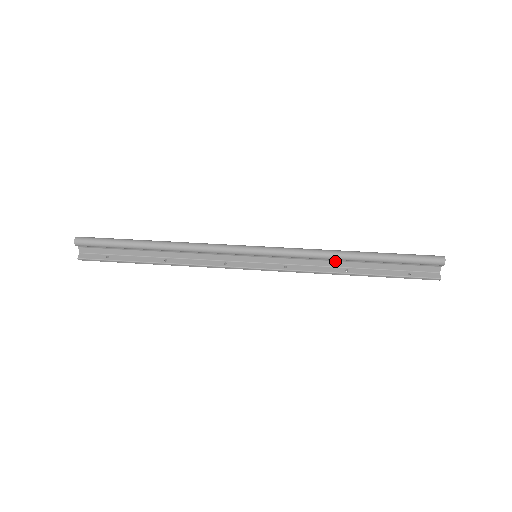
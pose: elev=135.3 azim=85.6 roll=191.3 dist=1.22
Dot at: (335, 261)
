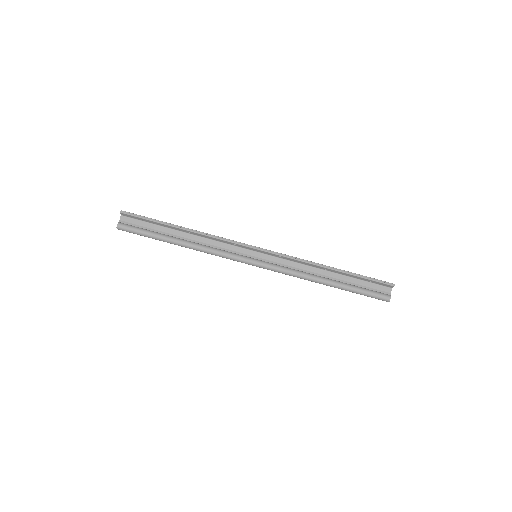
Dot at: (313, 274)
